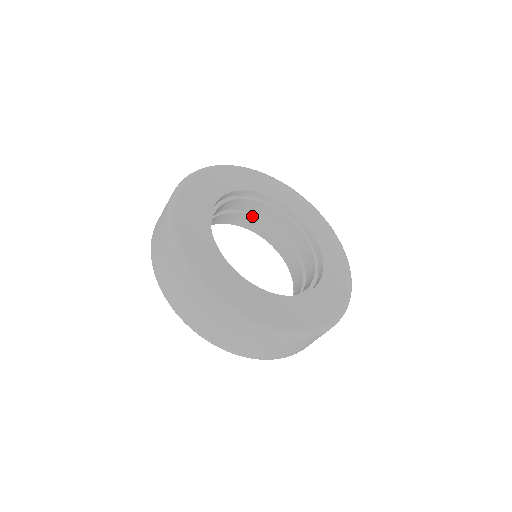
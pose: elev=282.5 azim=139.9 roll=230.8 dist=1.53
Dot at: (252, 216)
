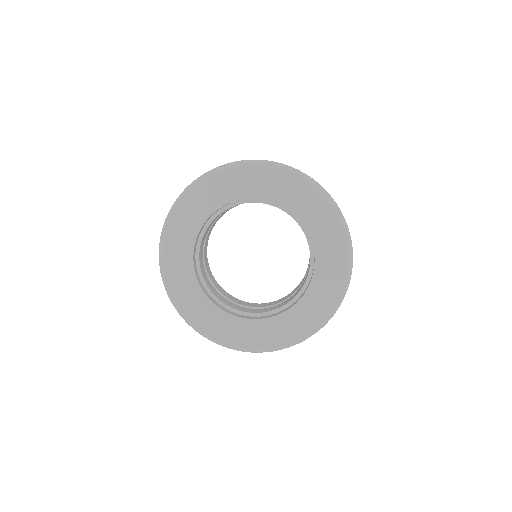
Dot at: occluded
